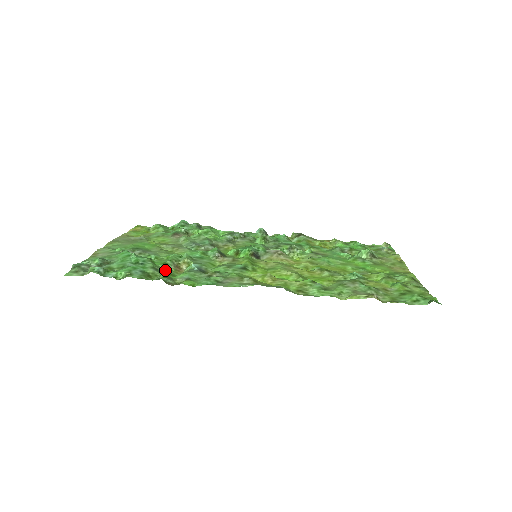
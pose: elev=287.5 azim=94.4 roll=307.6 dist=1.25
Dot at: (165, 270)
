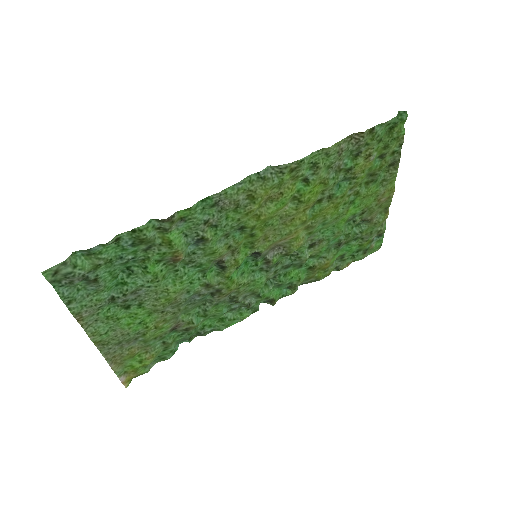
Dot at: (159, 249)
